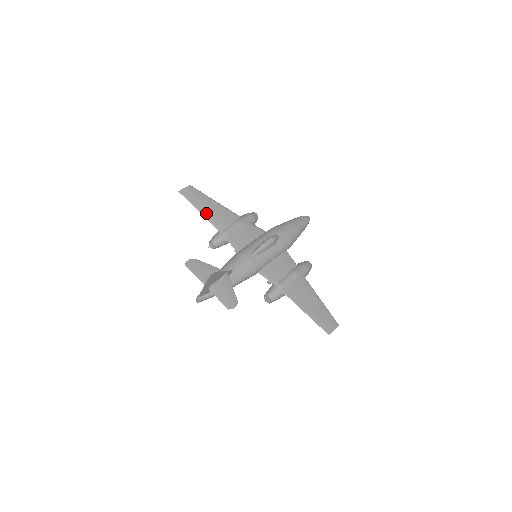
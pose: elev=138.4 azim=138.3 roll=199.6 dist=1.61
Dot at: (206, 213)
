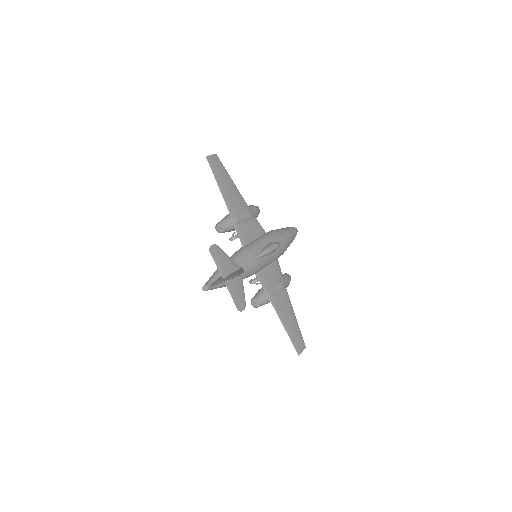
Dot at: (224, 192)
